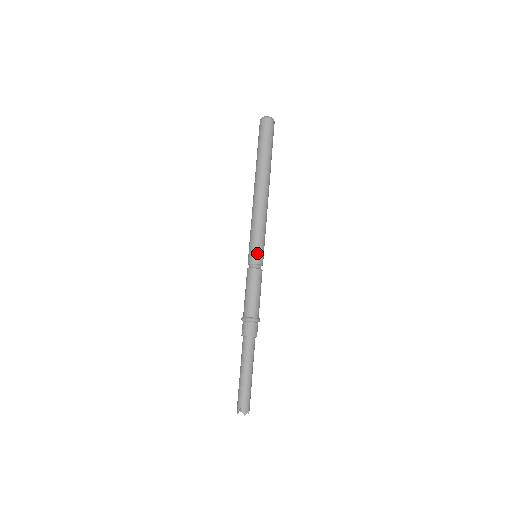
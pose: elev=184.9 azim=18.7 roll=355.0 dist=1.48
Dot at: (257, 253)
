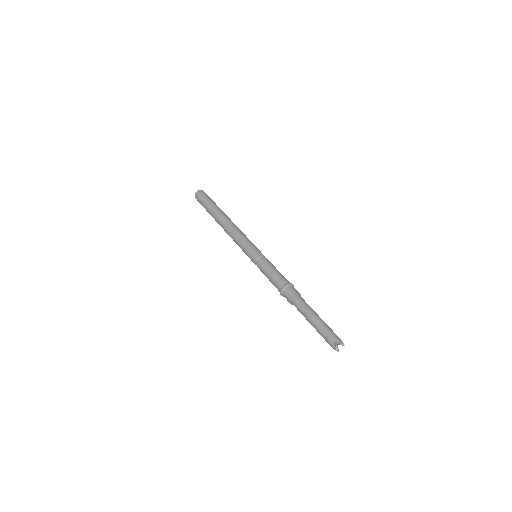
Dot at: (255, 250)
